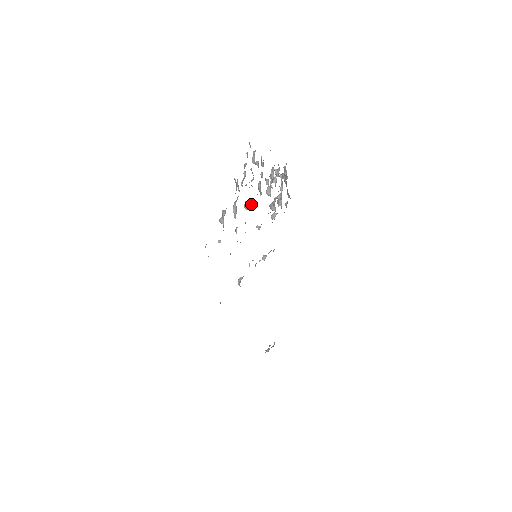
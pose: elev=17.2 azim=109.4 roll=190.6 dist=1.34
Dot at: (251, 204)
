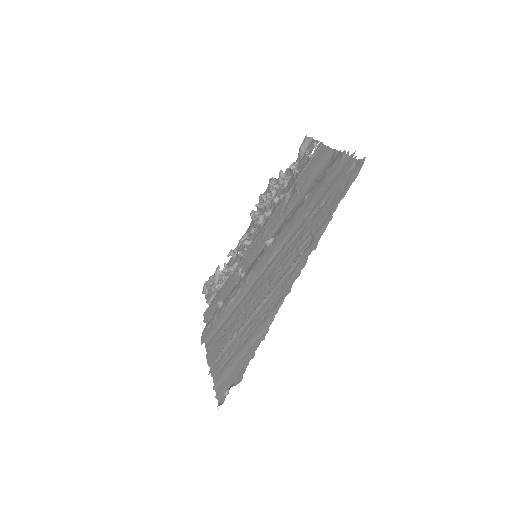
Dot at: (266, 211)
